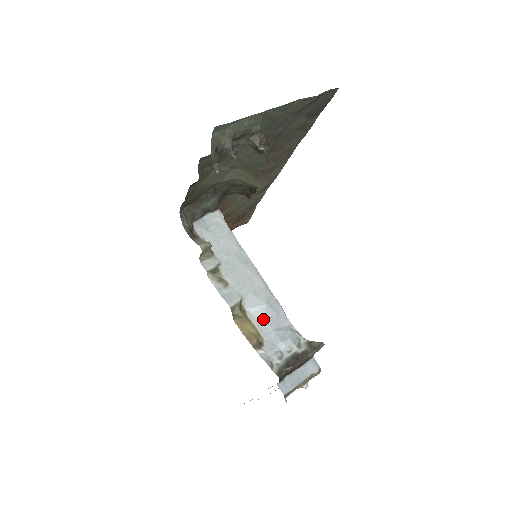
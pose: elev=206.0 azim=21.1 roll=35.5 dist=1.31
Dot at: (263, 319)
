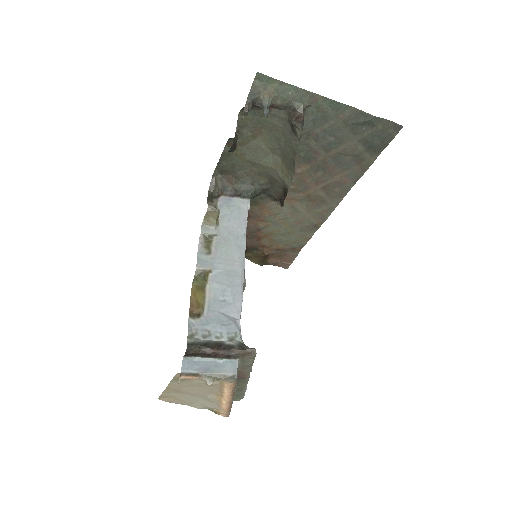
Dot at: (217, 297)
